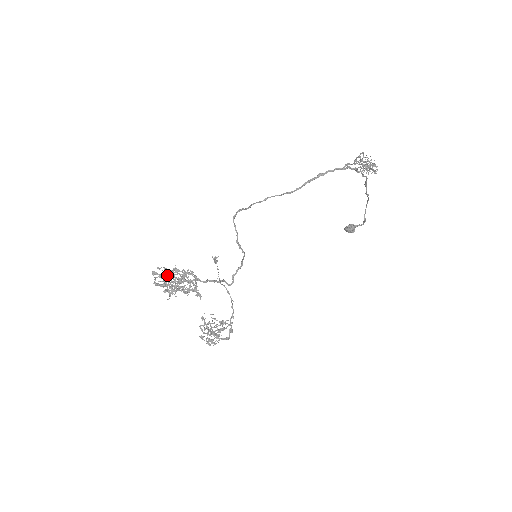
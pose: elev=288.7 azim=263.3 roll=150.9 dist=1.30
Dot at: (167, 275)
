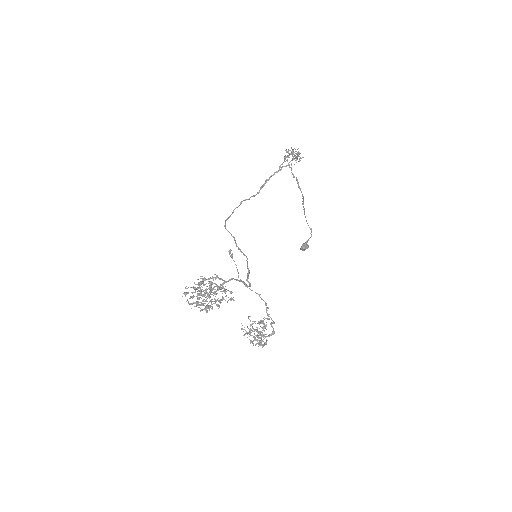
Dot at: (197, 288)
